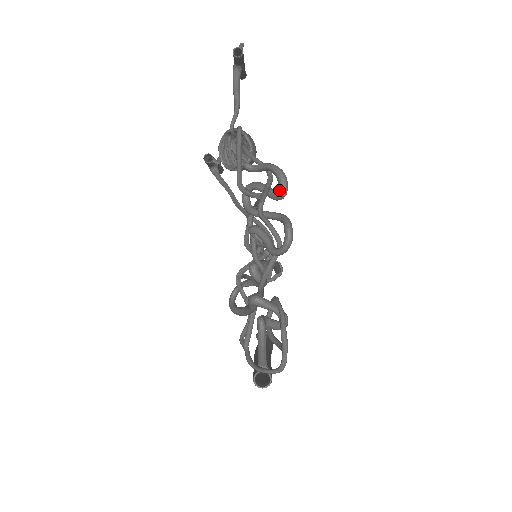
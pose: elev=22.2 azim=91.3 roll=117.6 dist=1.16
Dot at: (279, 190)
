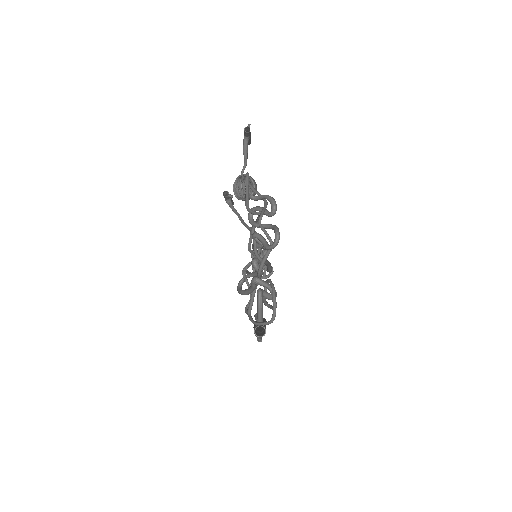
Dot at: (271, 210)
